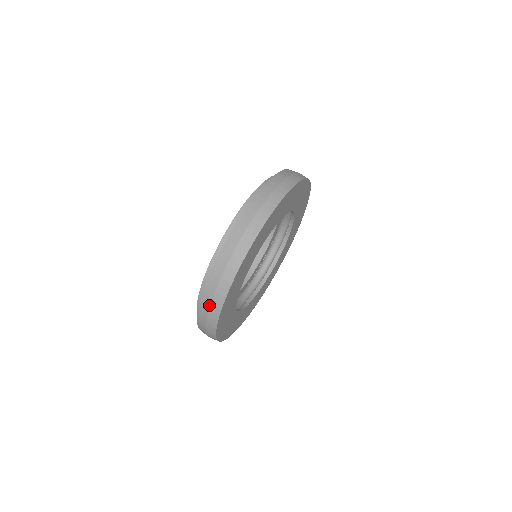
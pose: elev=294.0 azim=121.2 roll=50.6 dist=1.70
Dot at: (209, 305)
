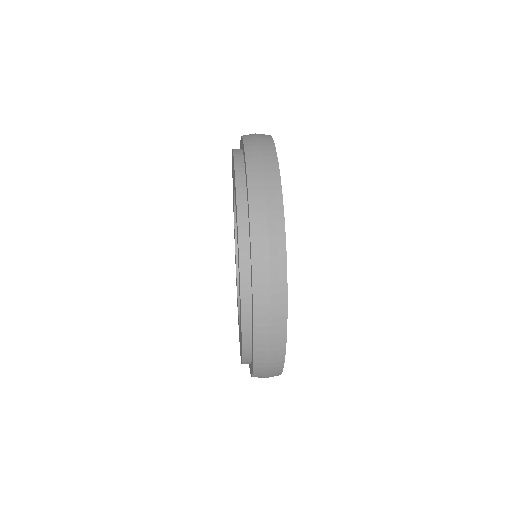
Dot at: (257, 141)
